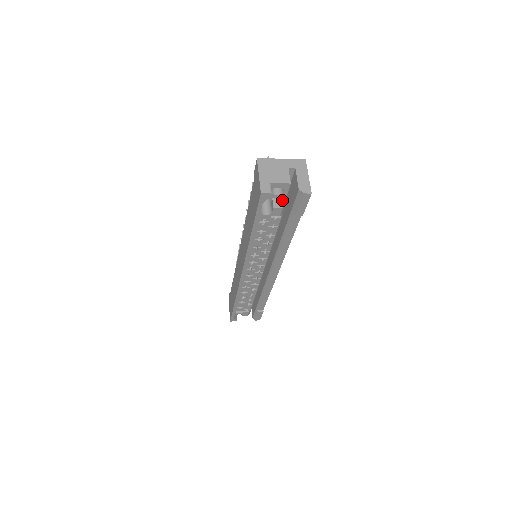
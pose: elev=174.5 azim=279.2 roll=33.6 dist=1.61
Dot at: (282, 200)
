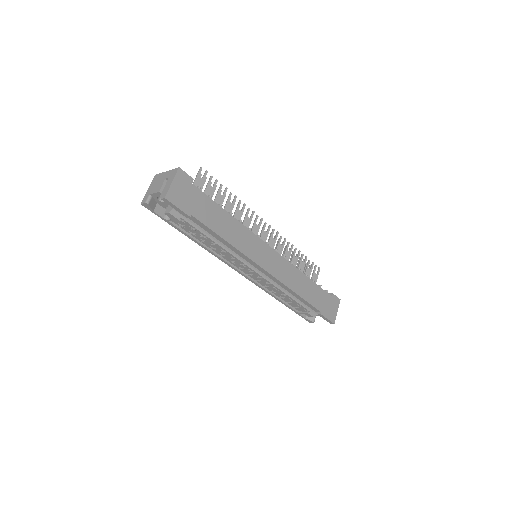
Dot at: occluded
